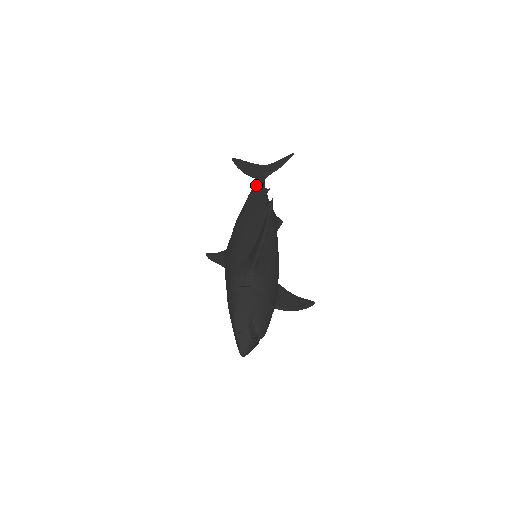
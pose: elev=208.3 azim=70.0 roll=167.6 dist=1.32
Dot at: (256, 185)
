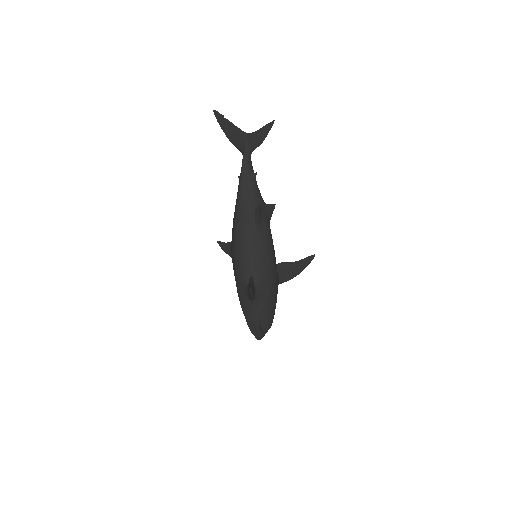
Dot at: (242, 175)
